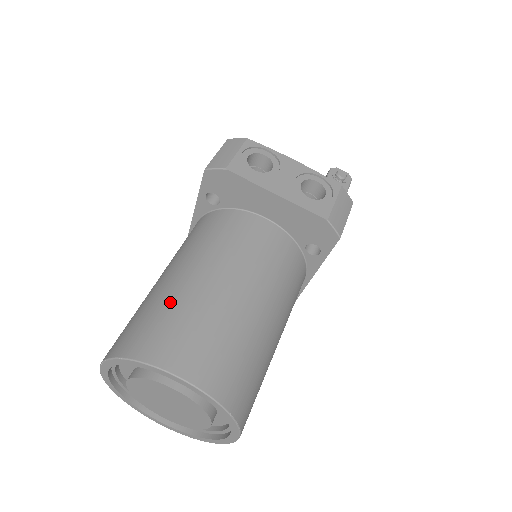
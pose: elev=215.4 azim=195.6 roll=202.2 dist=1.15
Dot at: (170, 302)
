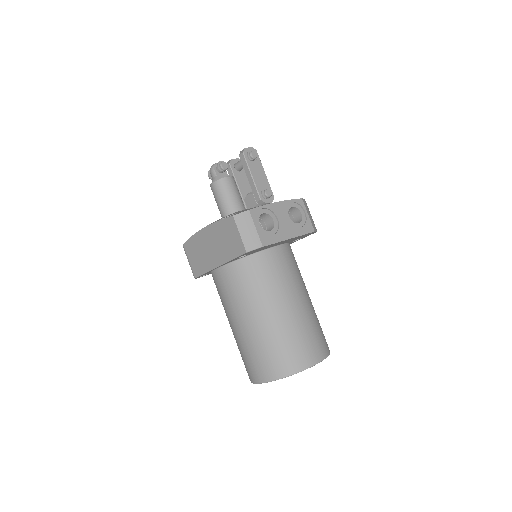
Dot at: (283, 335)
